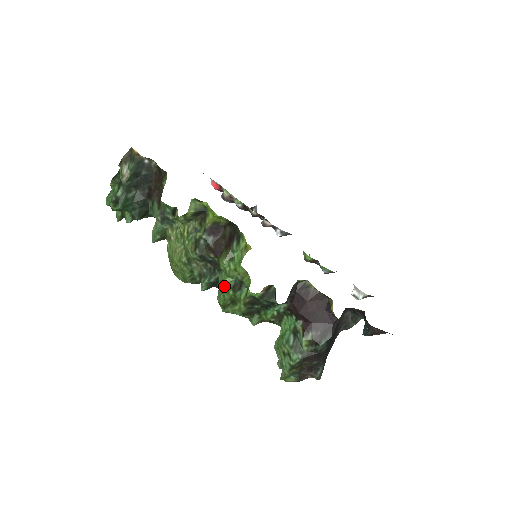
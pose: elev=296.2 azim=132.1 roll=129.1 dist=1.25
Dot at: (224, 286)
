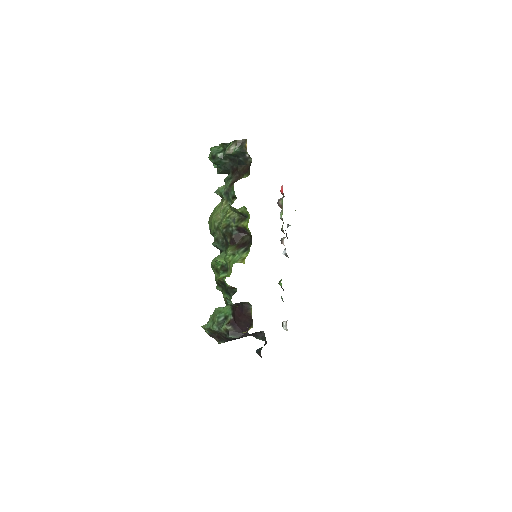
Dot at: (219, 261)
